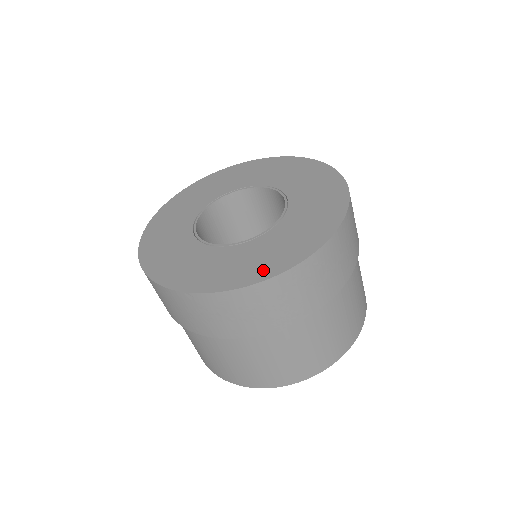
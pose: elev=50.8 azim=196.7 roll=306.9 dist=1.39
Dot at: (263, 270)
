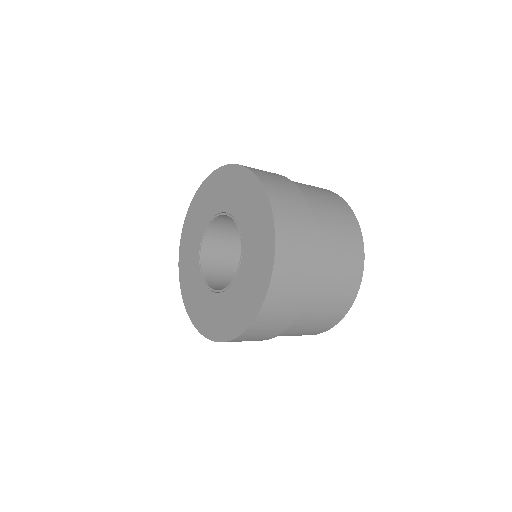
Dot at: (247, 315)
